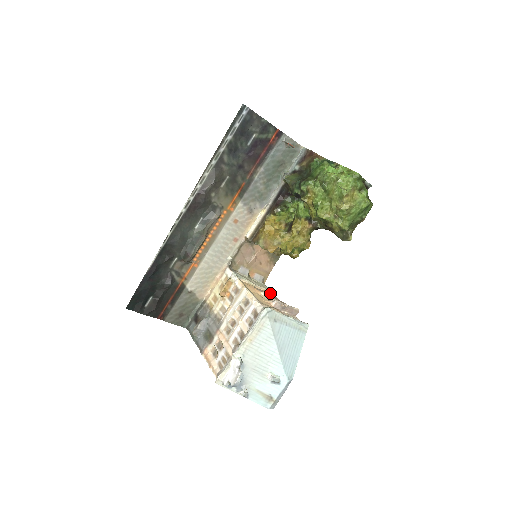
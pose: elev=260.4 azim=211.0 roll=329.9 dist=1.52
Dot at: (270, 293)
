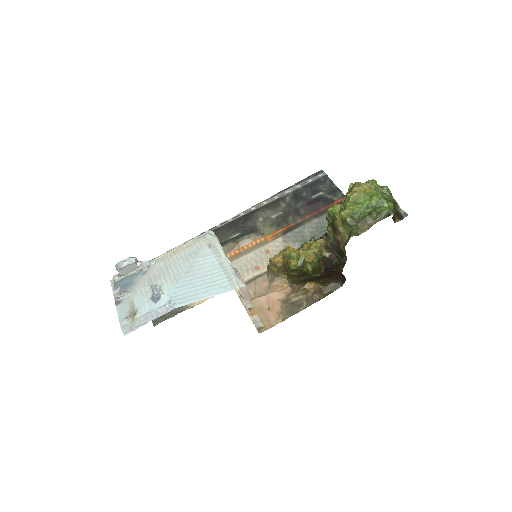
Dot at: occluded
